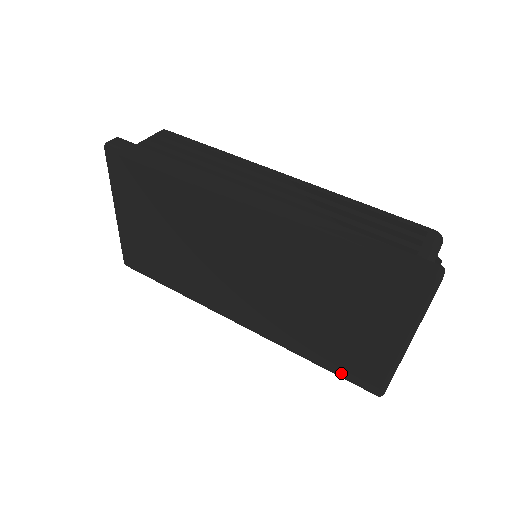
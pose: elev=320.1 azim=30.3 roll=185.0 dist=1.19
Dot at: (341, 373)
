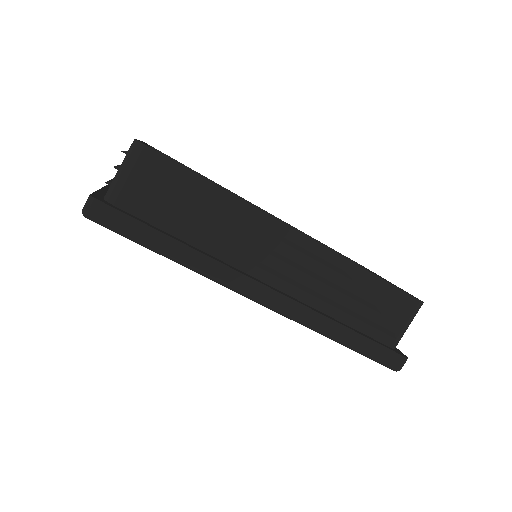
Dot at: occluded
